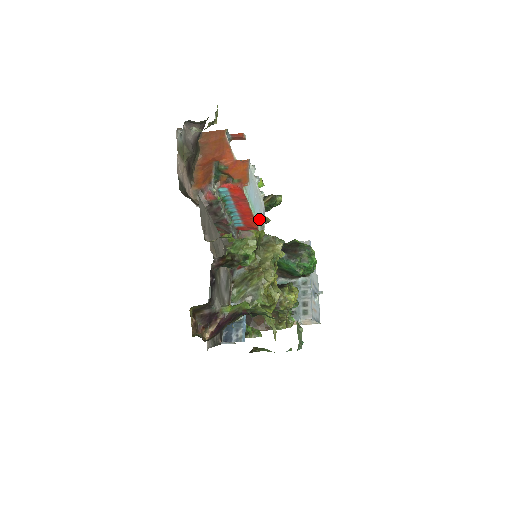
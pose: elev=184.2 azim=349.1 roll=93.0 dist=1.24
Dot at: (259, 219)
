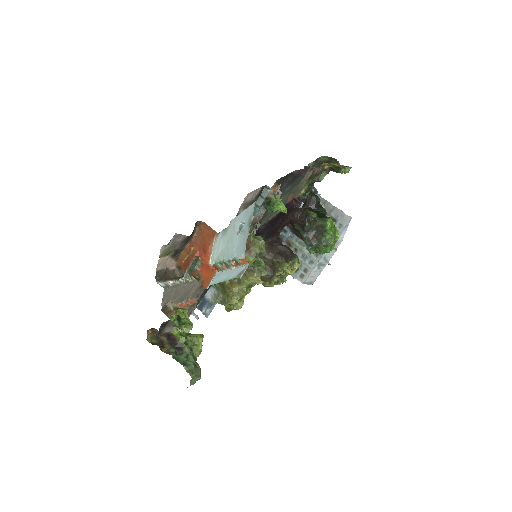
Dot at: (236, 275)
